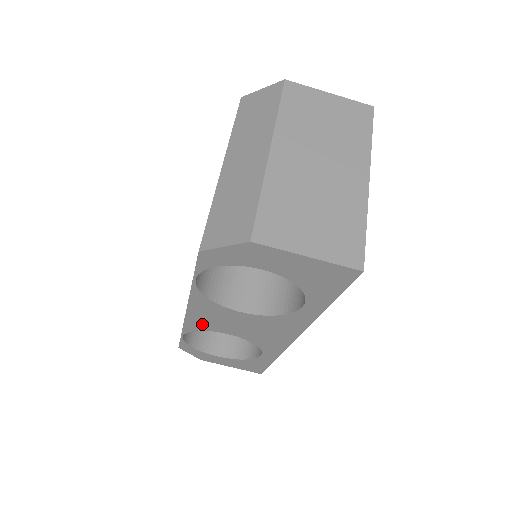
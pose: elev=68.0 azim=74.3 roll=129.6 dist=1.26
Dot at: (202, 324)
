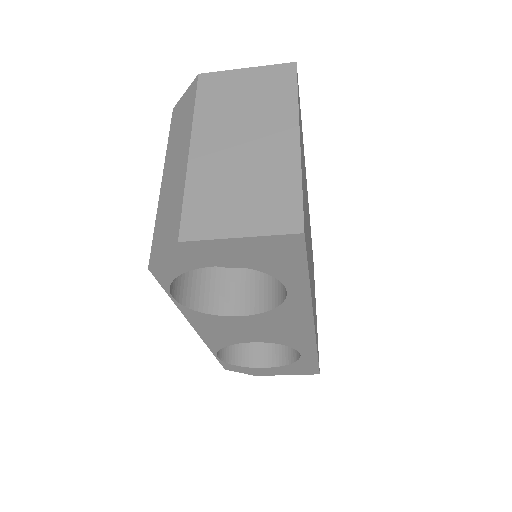
Dot at: (221, 339)
